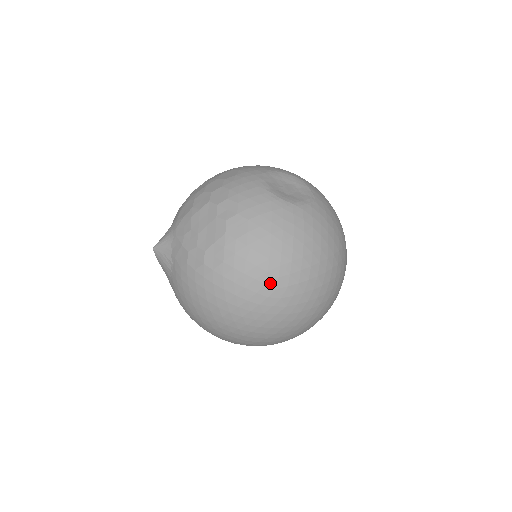
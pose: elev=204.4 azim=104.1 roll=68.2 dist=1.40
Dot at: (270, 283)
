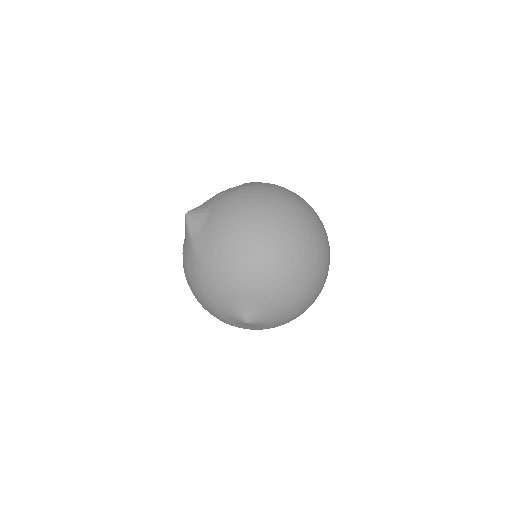
Dot at: (291, 192)
